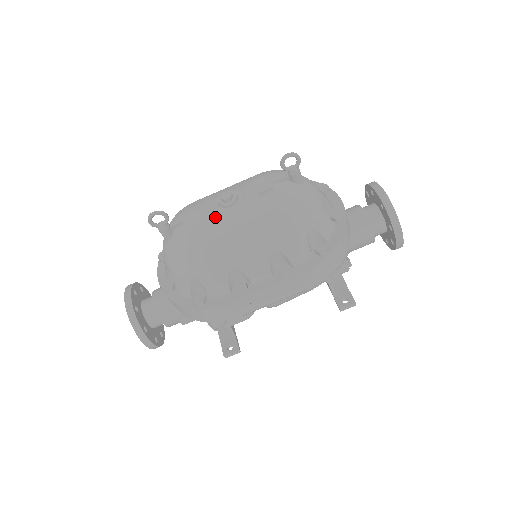
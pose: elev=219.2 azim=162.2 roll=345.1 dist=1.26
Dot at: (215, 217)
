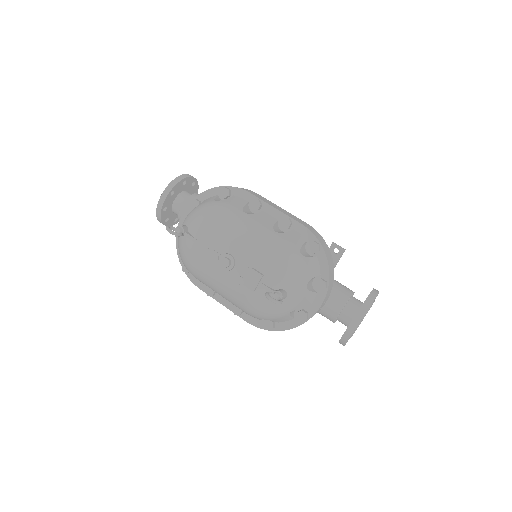
Dot at: (210, 264)
